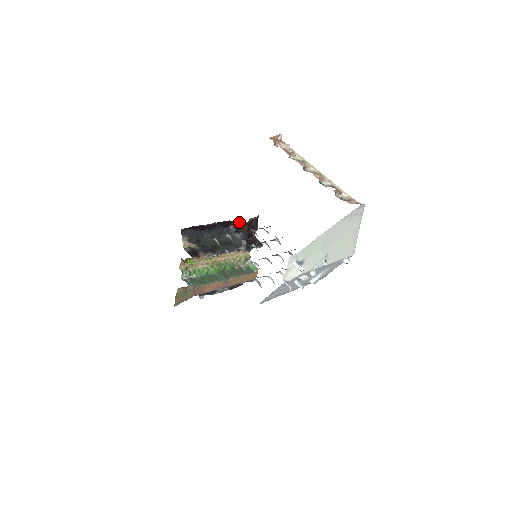
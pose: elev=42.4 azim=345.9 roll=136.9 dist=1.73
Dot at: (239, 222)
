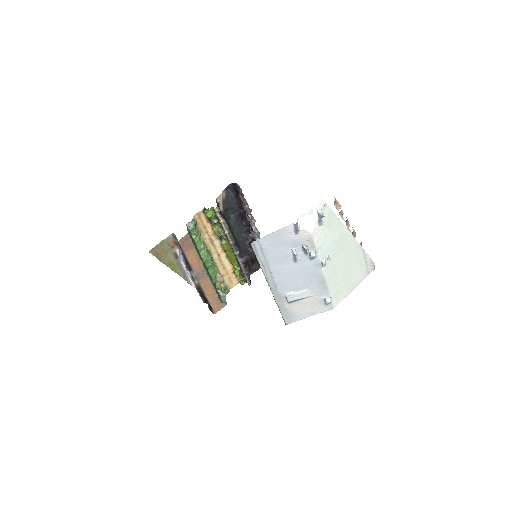
Dot at: occluded
